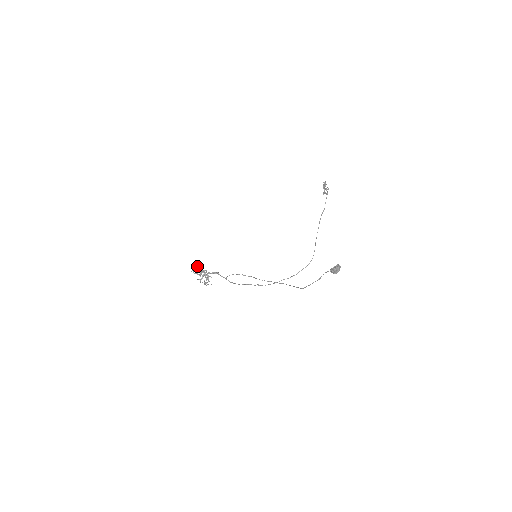
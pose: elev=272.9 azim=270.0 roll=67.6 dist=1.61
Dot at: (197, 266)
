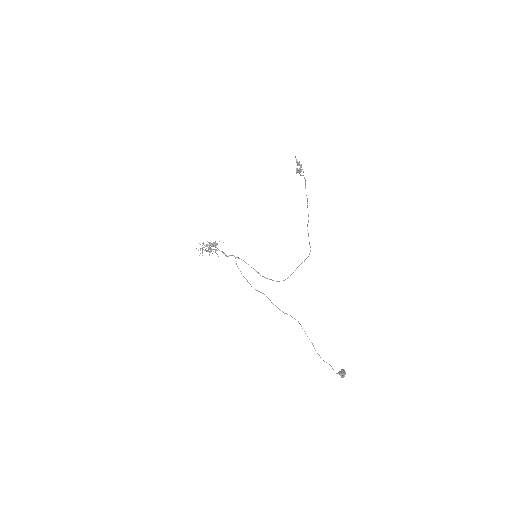
Dot at: (202, 249)
